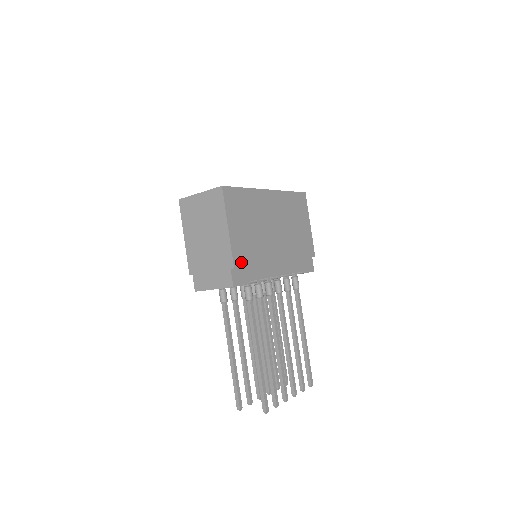
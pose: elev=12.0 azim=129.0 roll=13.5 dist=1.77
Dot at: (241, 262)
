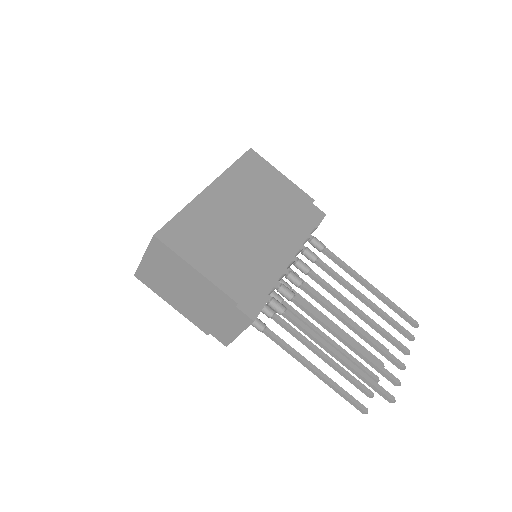
Dot at: (240, 289)
